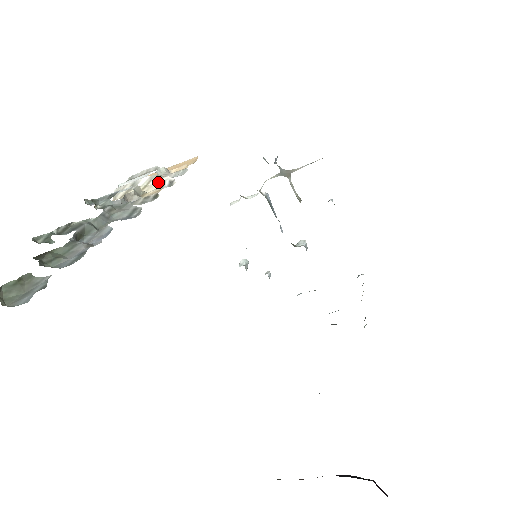
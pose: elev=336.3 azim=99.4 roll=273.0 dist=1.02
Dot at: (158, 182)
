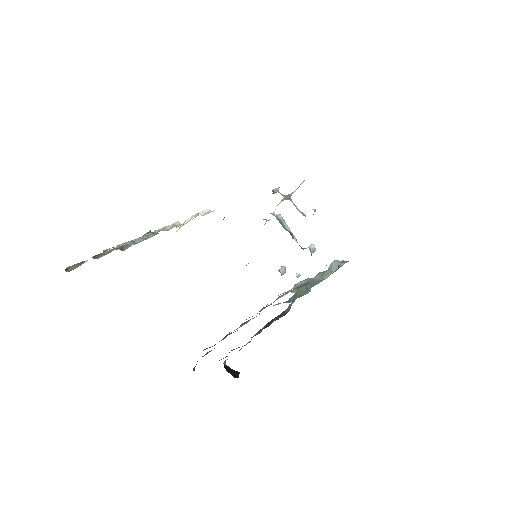
Dot at: occluded
